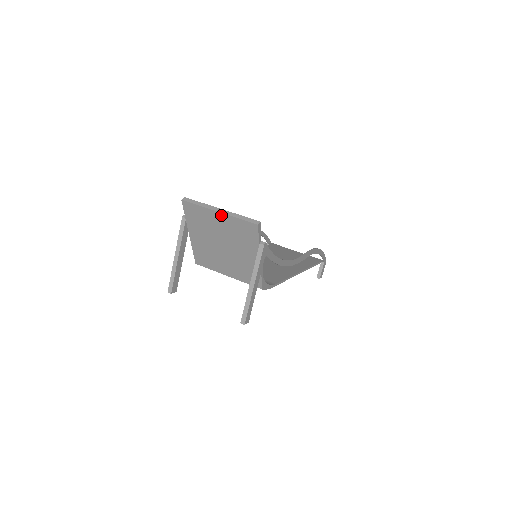
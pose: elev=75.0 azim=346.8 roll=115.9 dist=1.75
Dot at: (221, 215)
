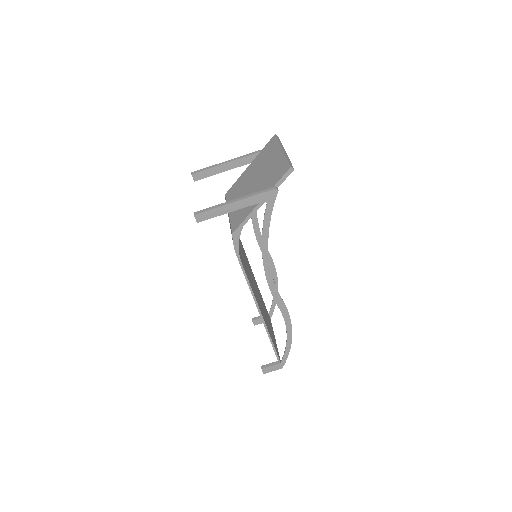
Dot at: (281, 153)
